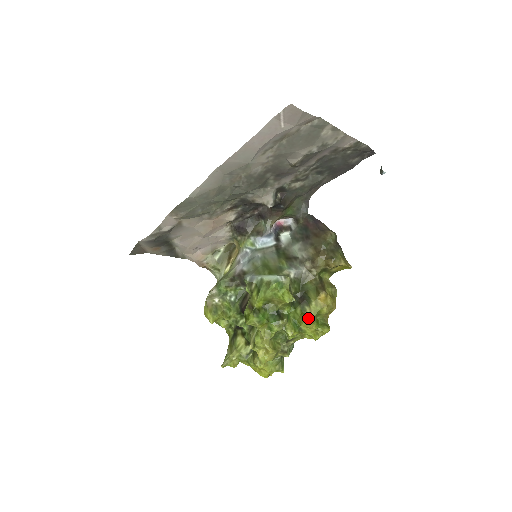
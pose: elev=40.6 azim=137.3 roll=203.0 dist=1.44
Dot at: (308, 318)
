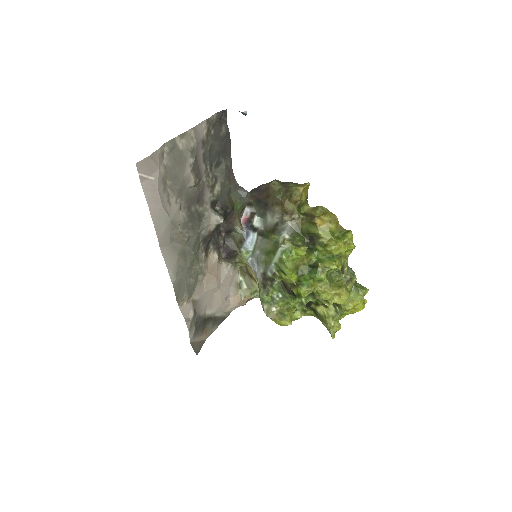
Dot at: (330, 244)
